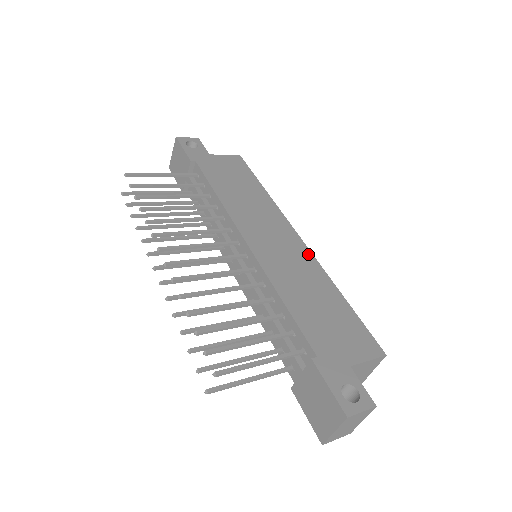
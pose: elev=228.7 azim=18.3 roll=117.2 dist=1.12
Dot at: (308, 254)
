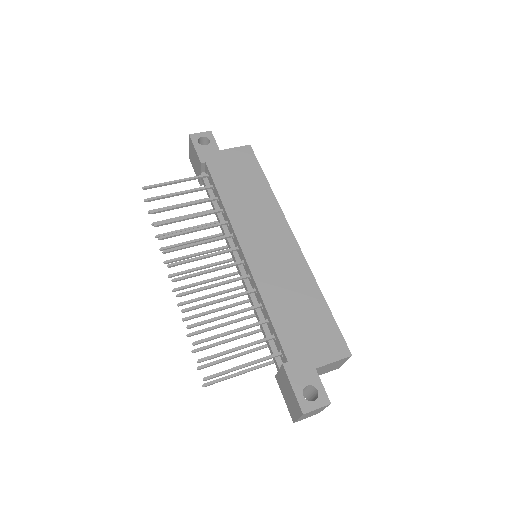
Dot at: (299, 256)
